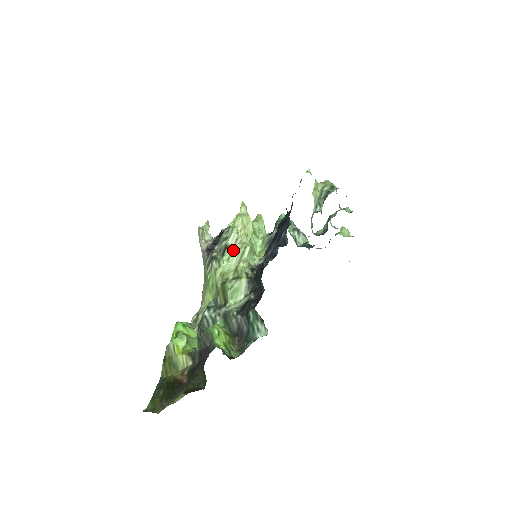
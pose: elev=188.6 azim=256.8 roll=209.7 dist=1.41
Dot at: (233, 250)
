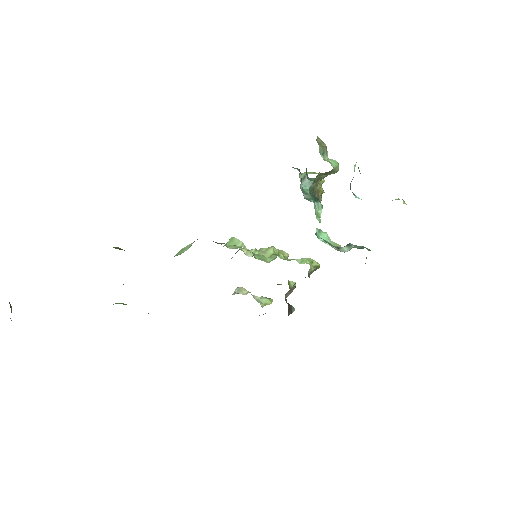
Dot at: occluded
